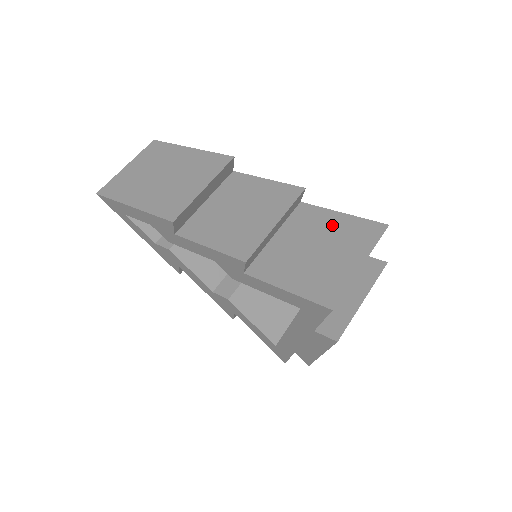
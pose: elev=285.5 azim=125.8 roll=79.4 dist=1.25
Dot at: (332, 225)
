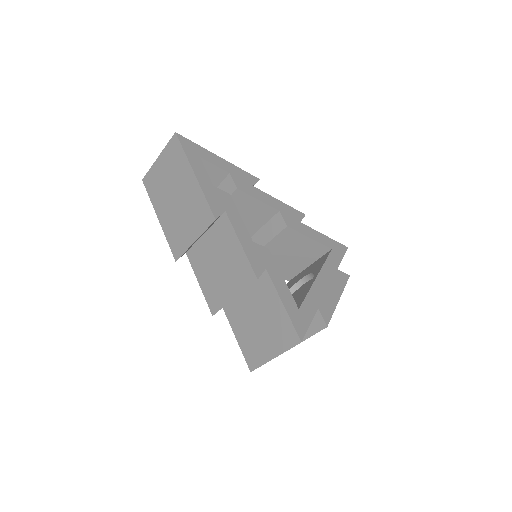
Dot at: (273, 311)
